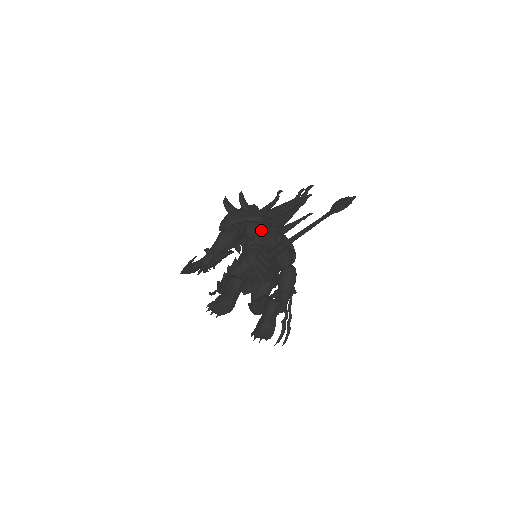
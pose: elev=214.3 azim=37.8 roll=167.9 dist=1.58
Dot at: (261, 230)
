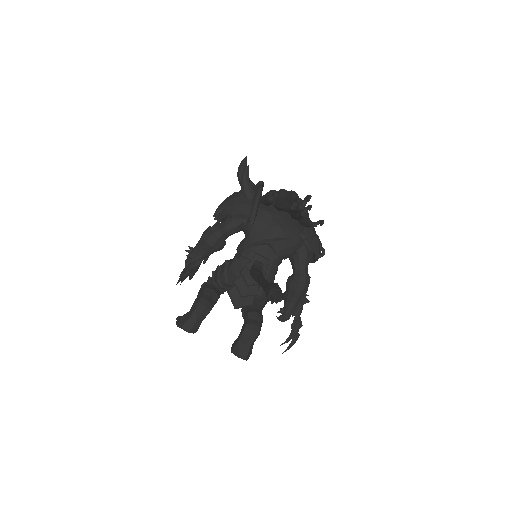
Dot at: (256, 232)
